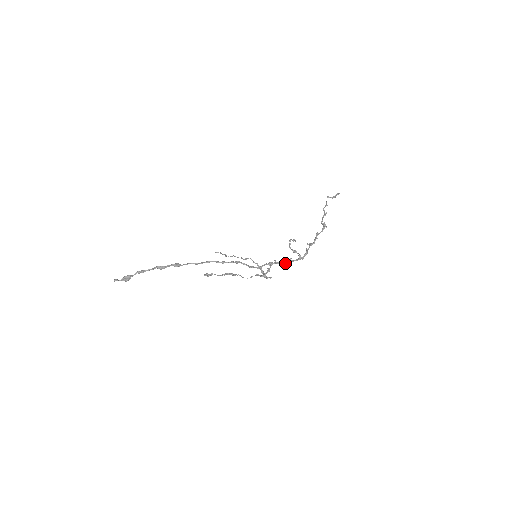
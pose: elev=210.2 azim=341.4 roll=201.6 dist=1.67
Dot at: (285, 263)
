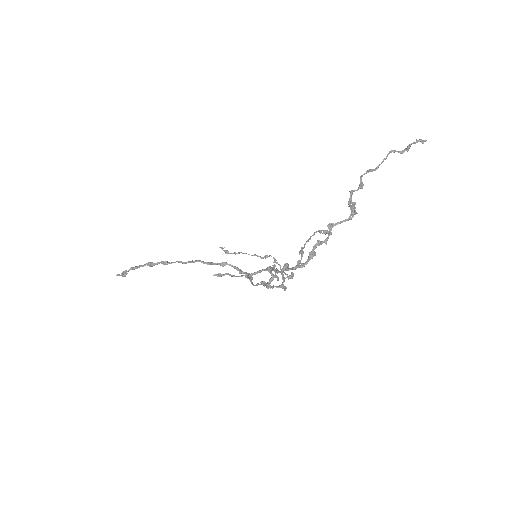
Dot at: (278, 271)
